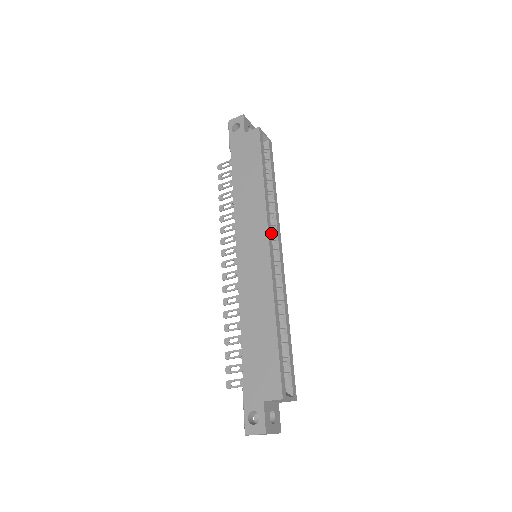
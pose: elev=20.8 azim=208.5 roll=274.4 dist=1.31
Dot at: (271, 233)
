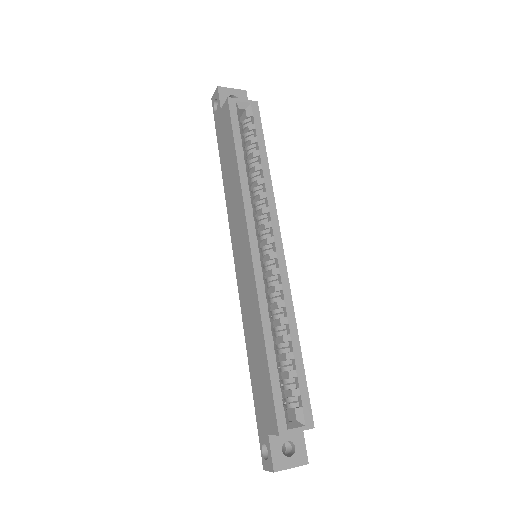
Dot at: (263, 225)
